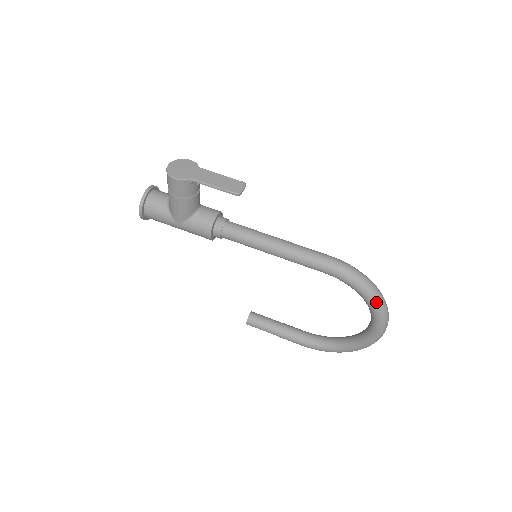
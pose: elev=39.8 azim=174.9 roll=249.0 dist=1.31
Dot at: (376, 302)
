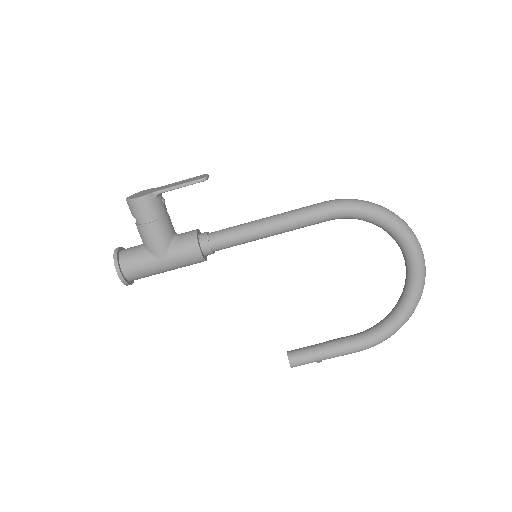
Dot at: (393, 218)
